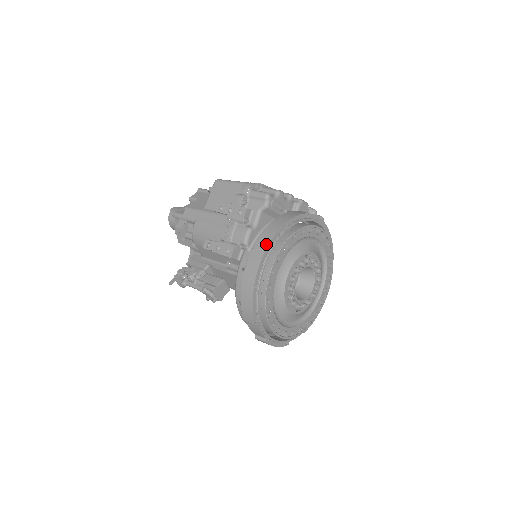
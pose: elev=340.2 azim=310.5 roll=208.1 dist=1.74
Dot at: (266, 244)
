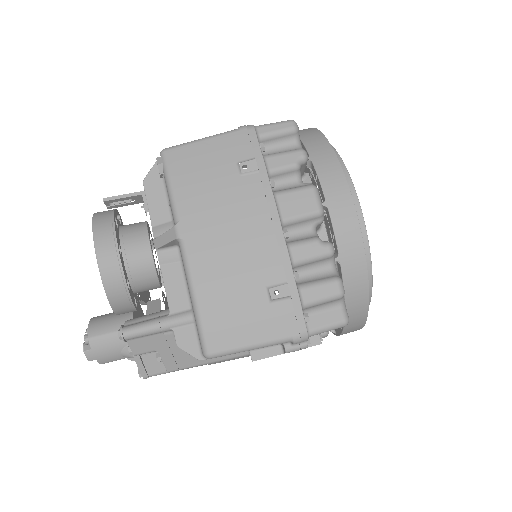
Dot at: (362, 325)
